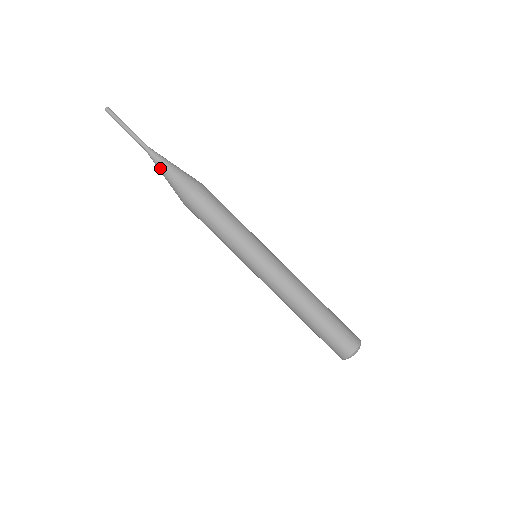
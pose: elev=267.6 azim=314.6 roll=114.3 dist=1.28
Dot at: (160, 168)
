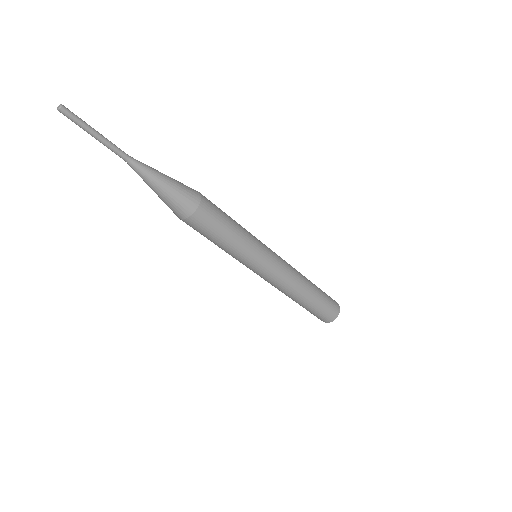
Dot at: (149, 185)
